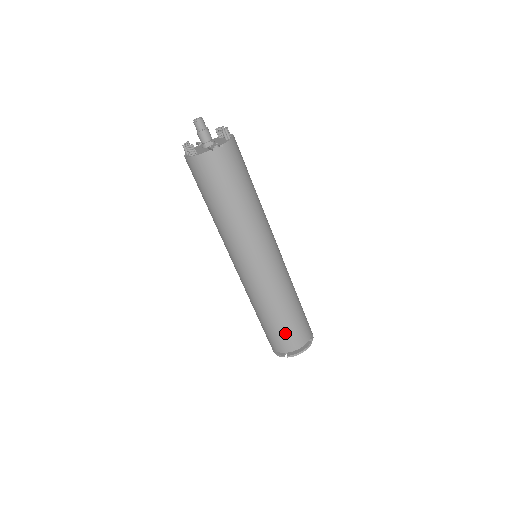
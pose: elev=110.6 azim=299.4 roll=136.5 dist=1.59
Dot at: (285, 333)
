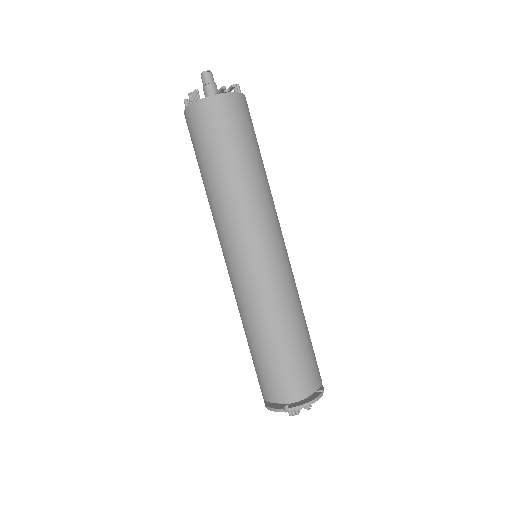
Dot at: (288, 367)
